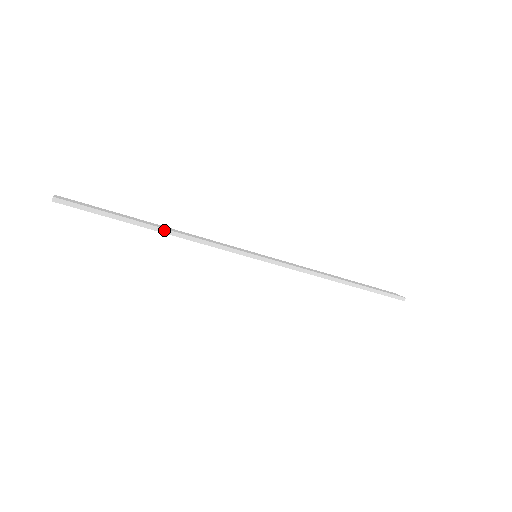
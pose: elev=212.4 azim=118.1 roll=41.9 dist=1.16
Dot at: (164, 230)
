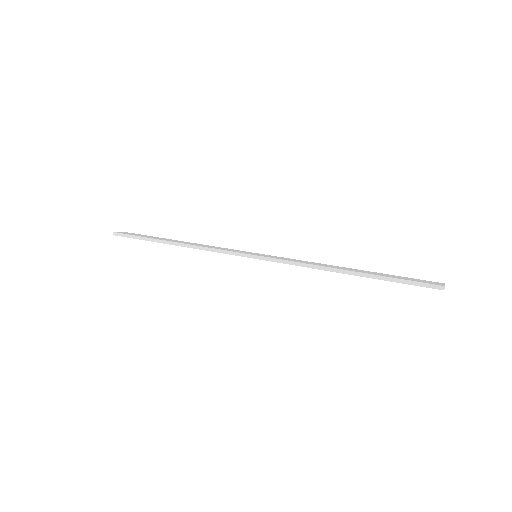
Dot at: (176, 243)
